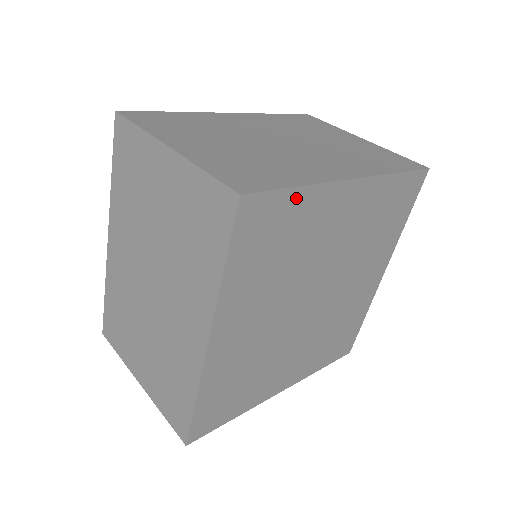
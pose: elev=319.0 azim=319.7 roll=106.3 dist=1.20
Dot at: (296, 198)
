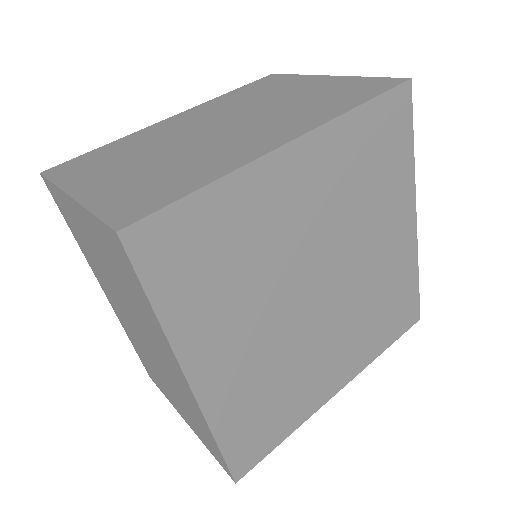
Dot at: (407, 152)
